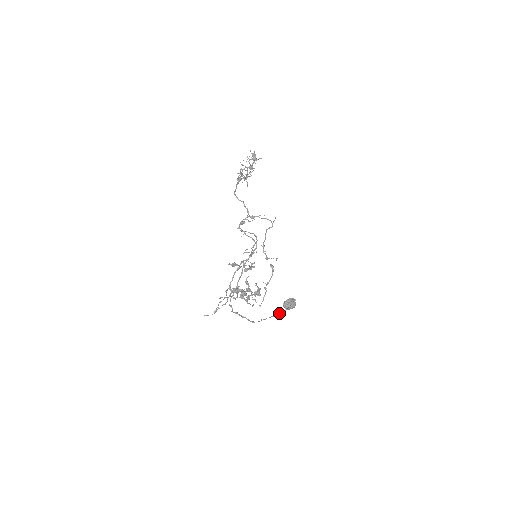
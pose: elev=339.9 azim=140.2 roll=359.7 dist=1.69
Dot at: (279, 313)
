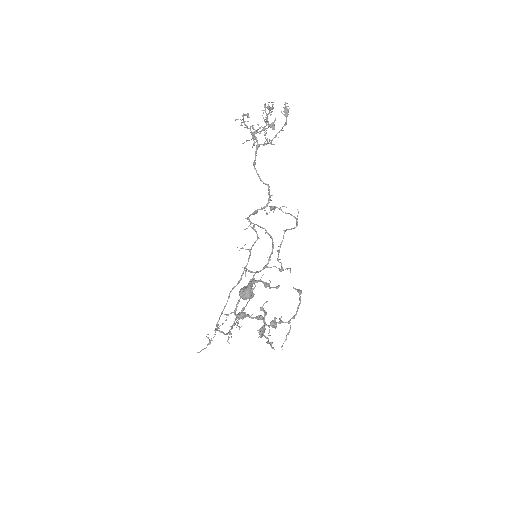
Dot at: occluded
